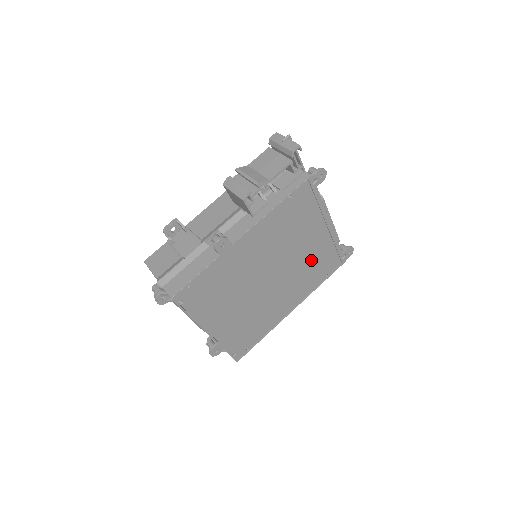
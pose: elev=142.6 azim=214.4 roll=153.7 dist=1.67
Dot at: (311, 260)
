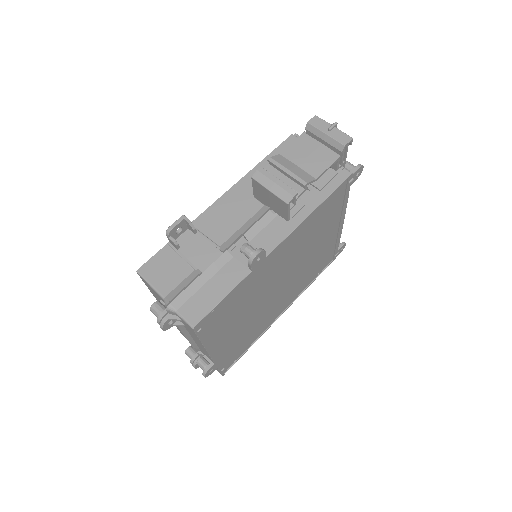
Dot at: (314, 261)
